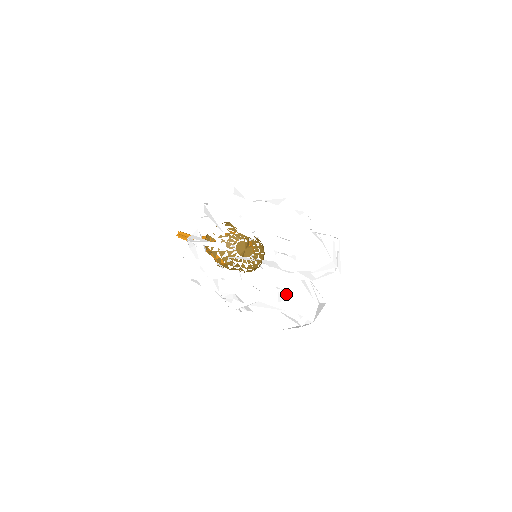
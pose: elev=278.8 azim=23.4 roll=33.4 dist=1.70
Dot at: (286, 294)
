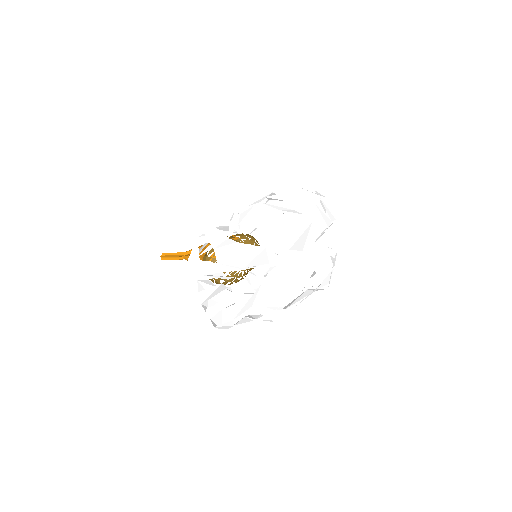
Dot at: occluded
